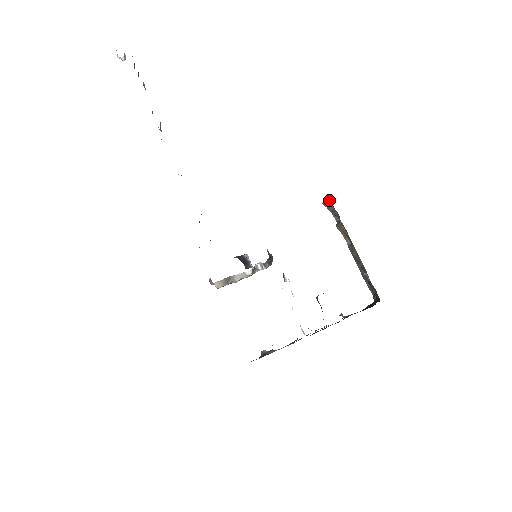
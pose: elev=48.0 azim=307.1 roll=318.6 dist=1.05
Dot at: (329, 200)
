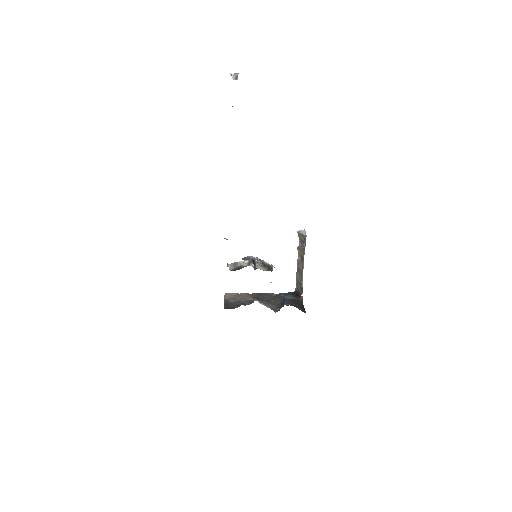
Dot at: (305, 237)
